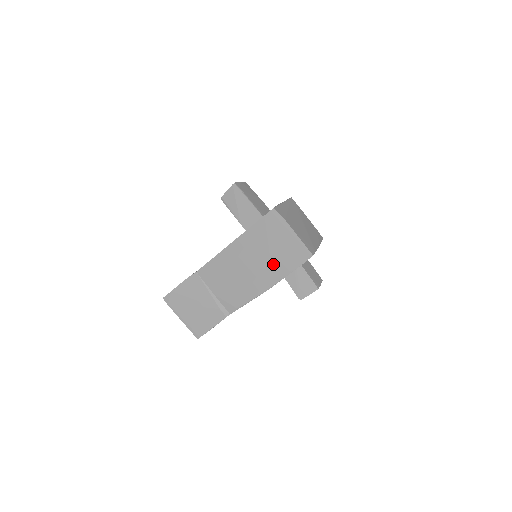
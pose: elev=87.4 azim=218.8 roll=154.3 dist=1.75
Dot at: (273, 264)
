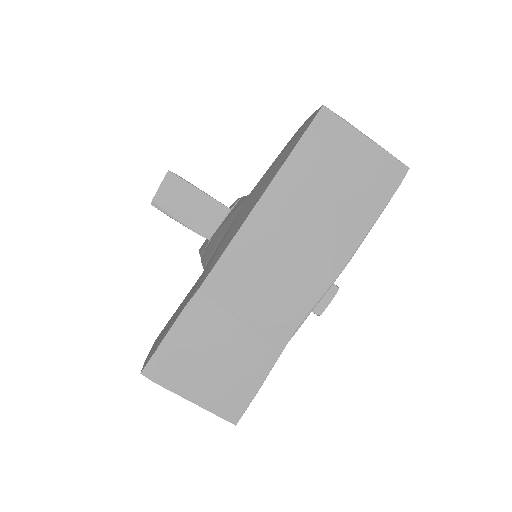
Dot at: (346, 211)
